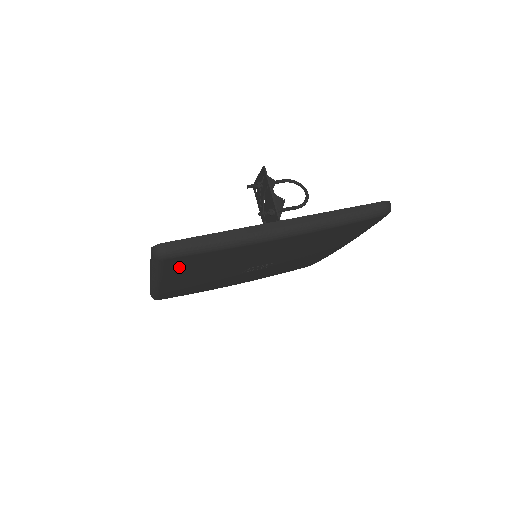
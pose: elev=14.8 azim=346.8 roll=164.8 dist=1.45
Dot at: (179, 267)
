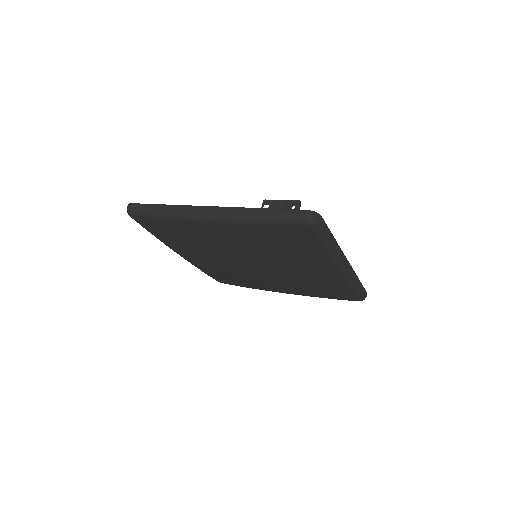
Dot at: (281, 233)
